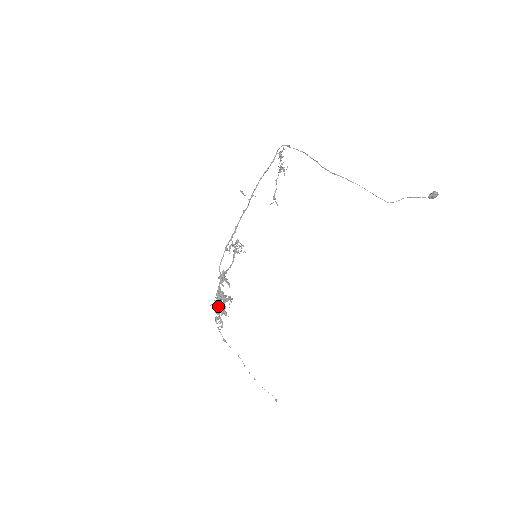
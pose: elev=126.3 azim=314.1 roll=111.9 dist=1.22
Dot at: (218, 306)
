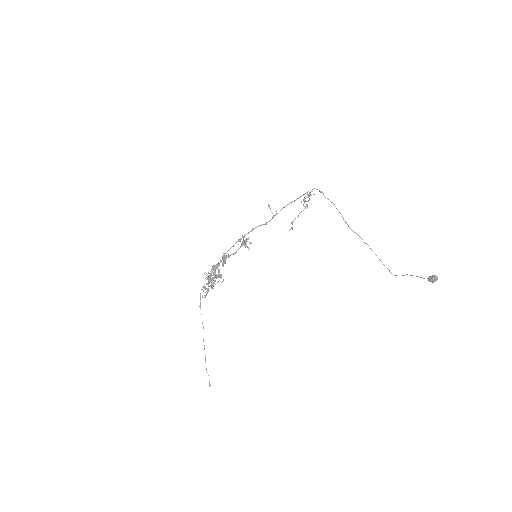
Dot at: (210, 276)
